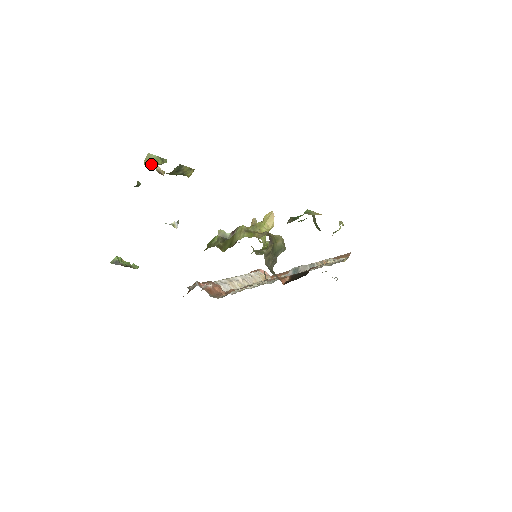
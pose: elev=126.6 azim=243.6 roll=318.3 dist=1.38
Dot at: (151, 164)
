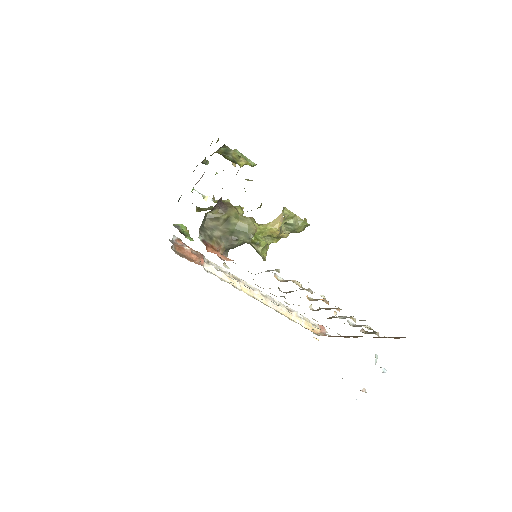
Dot at: occluded
